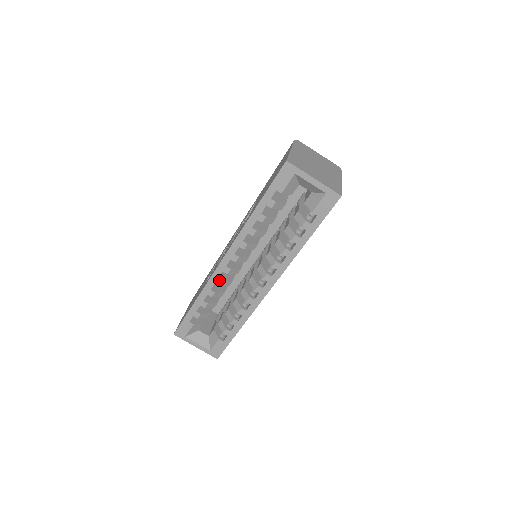
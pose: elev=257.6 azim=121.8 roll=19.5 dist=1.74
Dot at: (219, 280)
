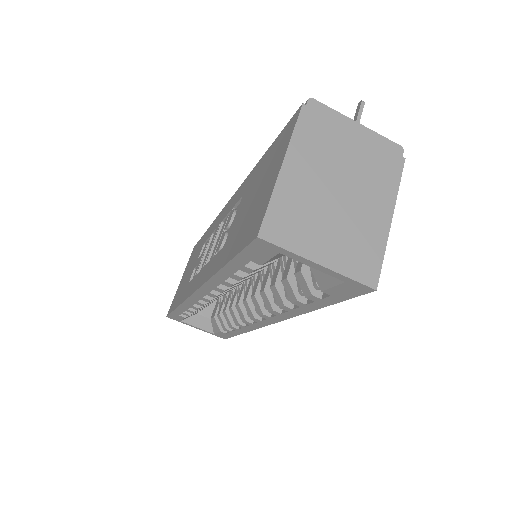
Dot at: (199, 303)
